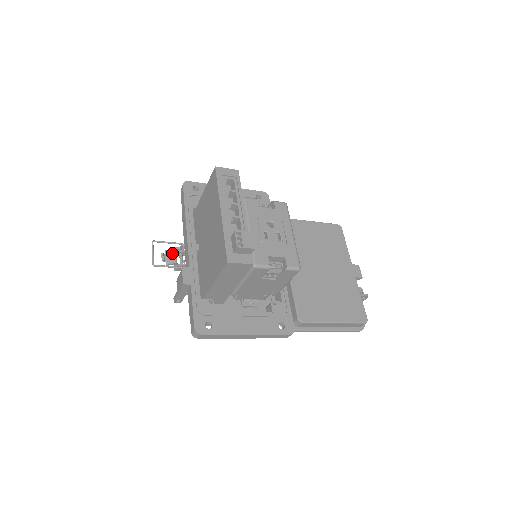
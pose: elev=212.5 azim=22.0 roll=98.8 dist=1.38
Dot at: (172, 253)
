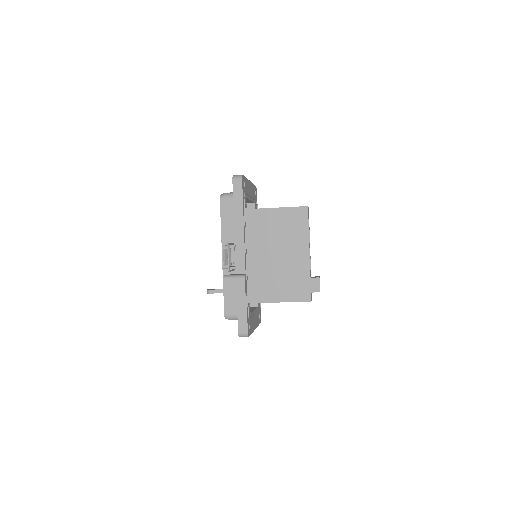
Dot at: (230, 254)
